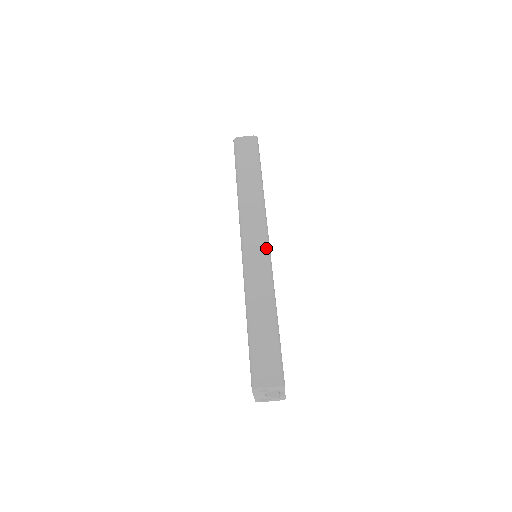
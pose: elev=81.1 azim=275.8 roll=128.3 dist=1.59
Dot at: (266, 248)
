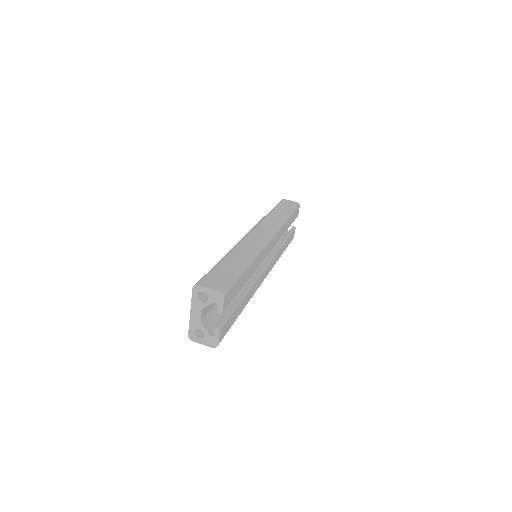
Dot at: (267, 238)
